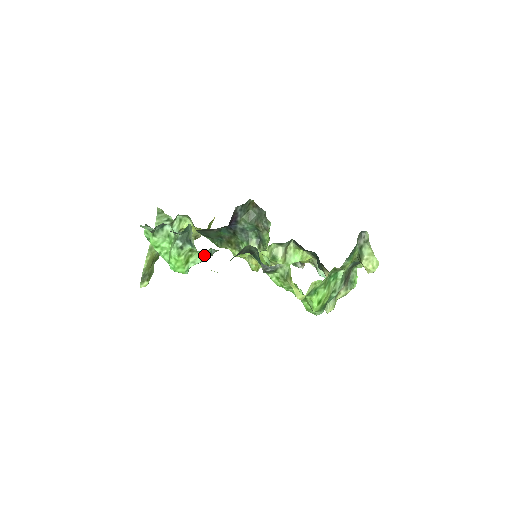
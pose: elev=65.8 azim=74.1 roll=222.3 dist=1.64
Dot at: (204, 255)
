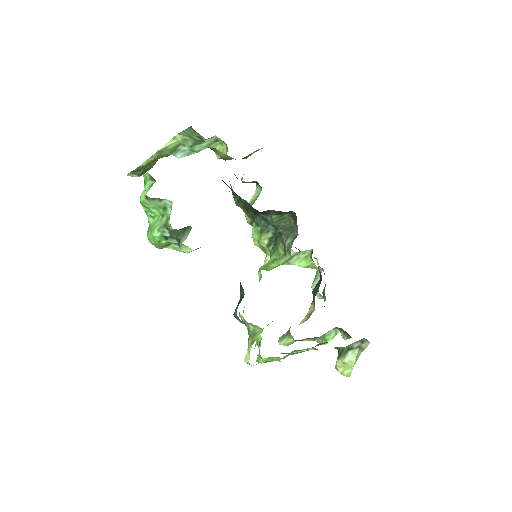
Dot at: (190, 250)
